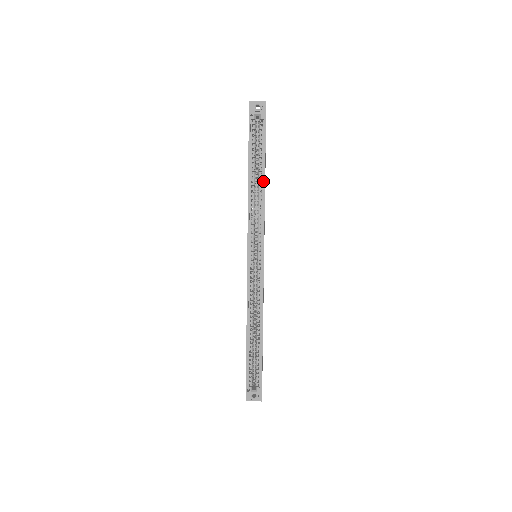
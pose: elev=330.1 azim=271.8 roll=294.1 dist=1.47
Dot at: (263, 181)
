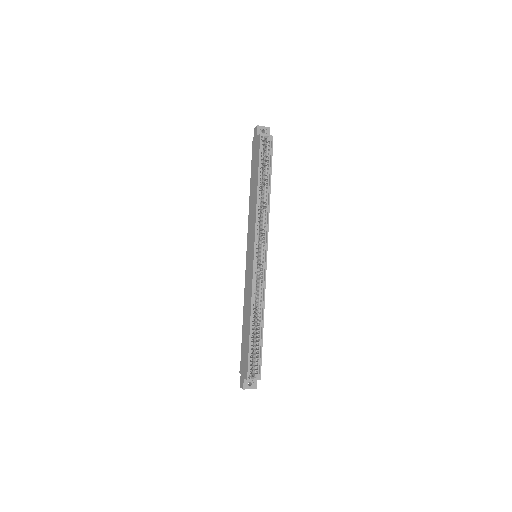
Dot at: (269, 191)
